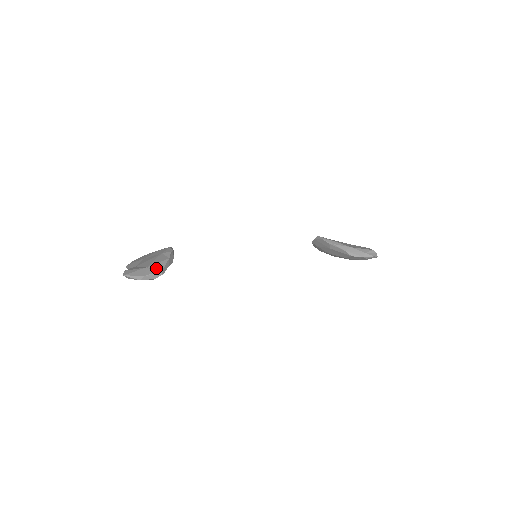
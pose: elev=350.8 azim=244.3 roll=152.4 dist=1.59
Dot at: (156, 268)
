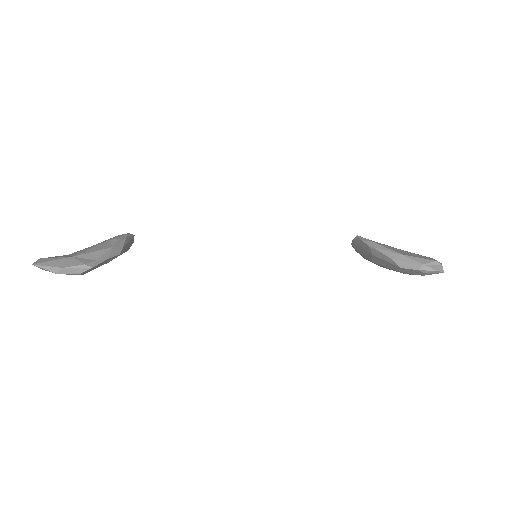
Dot at: (85, 259)
